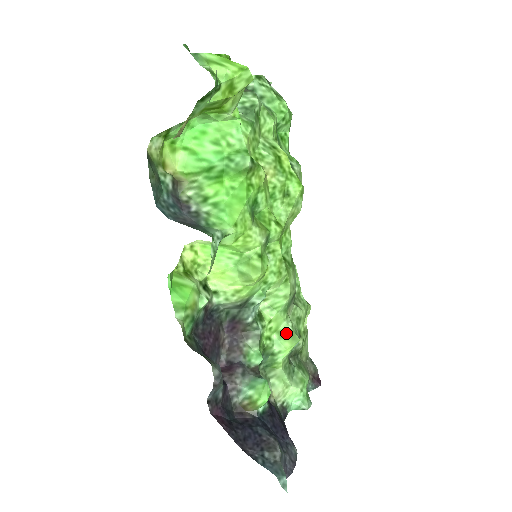
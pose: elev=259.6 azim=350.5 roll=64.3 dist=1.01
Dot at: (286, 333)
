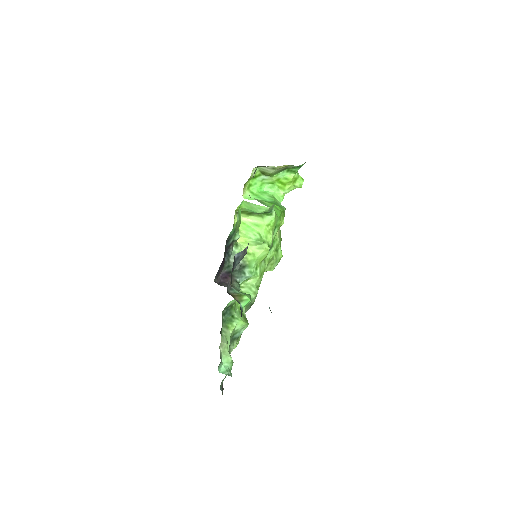
Dot at: (243, 315)
